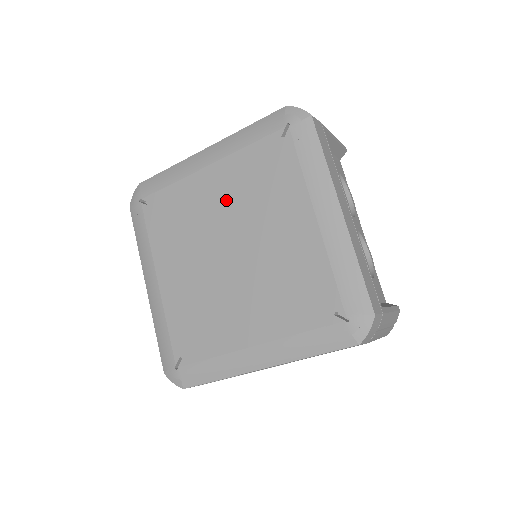
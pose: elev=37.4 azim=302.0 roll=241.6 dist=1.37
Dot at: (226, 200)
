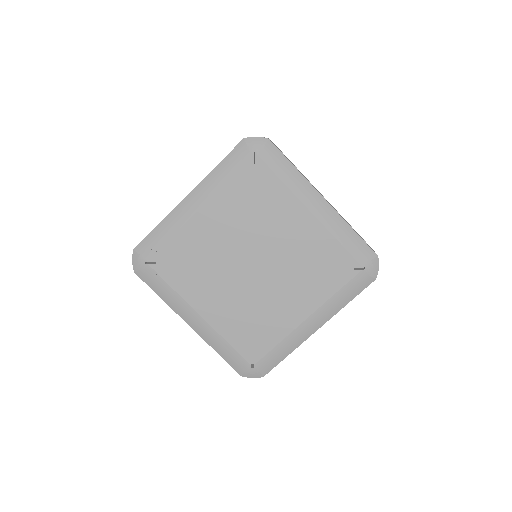
Dot at: (231, 229)
